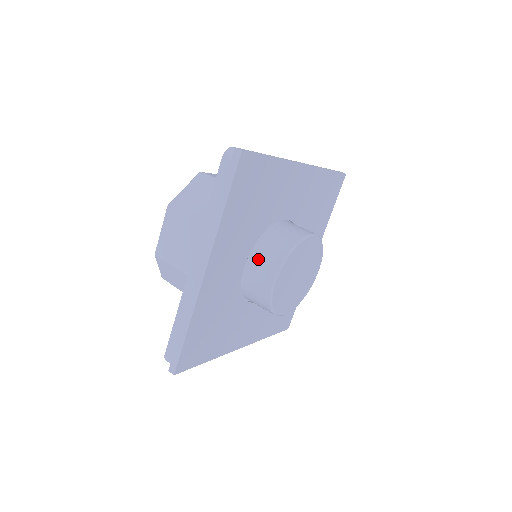
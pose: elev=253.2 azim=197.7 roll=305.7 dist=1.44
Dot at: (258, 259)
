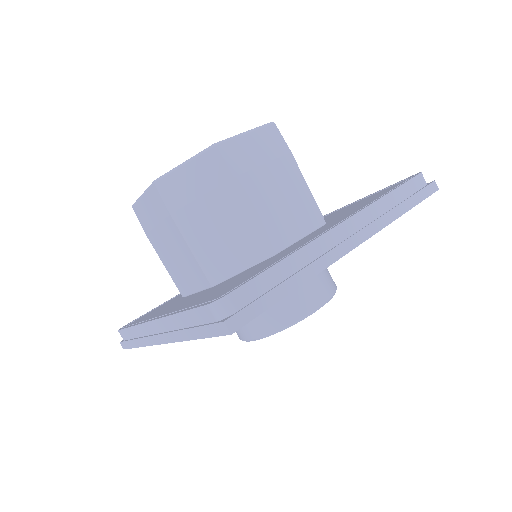
Dot at: occluded
